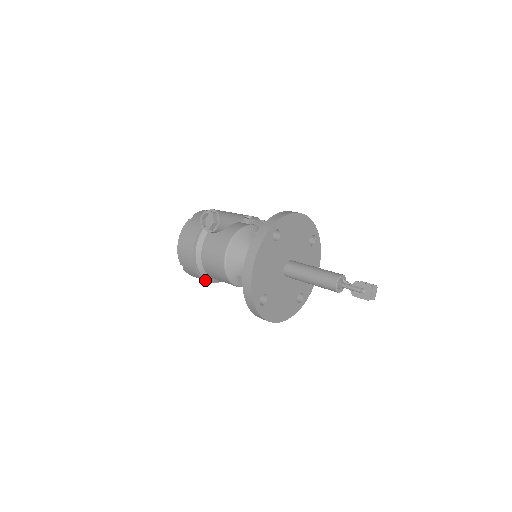
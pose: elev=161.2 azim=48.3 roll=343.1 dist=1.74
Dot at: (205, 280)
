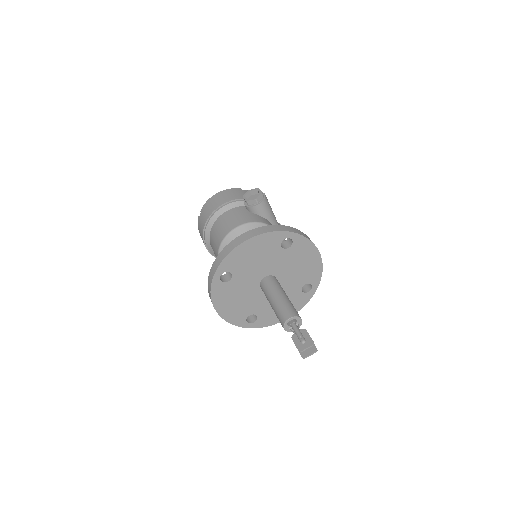
Dot at: (203, 238)
